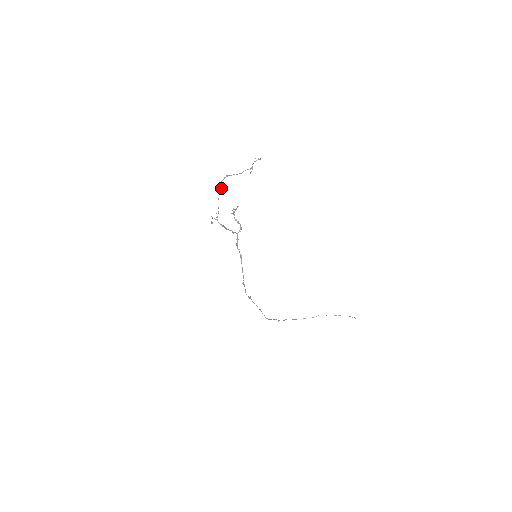
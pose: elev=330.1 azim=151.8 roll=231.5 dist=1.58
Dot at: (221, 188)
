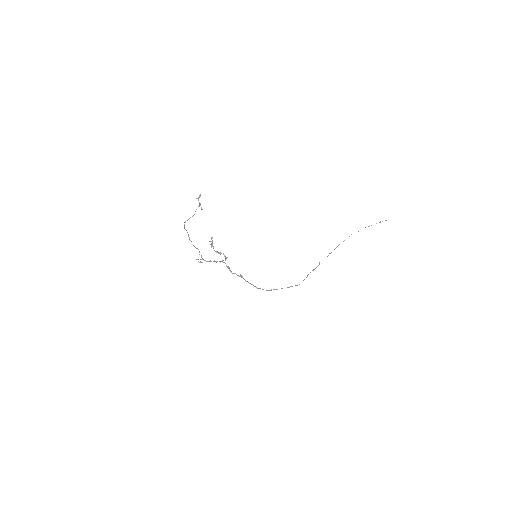
Dot at: (188, 234)
